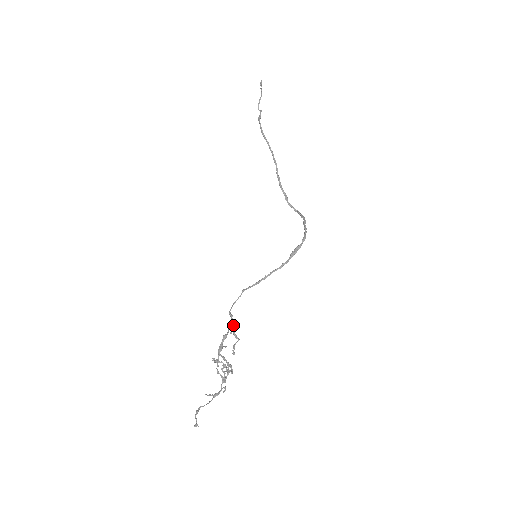
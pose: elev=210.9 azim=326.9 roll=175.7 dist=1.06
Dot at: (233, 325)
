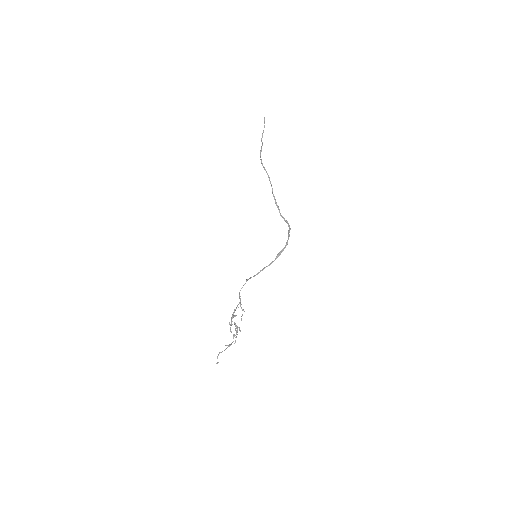
Dot at: (240, 302)
